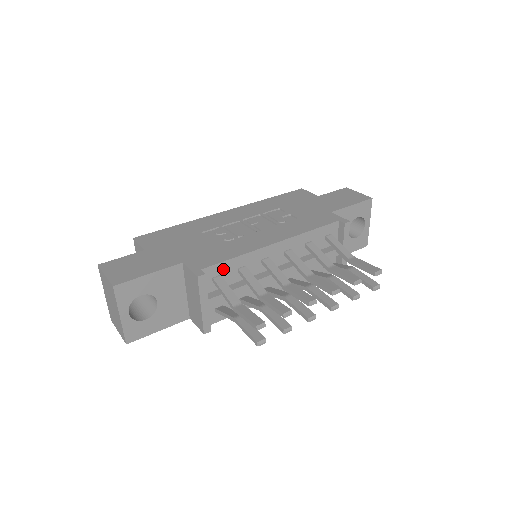
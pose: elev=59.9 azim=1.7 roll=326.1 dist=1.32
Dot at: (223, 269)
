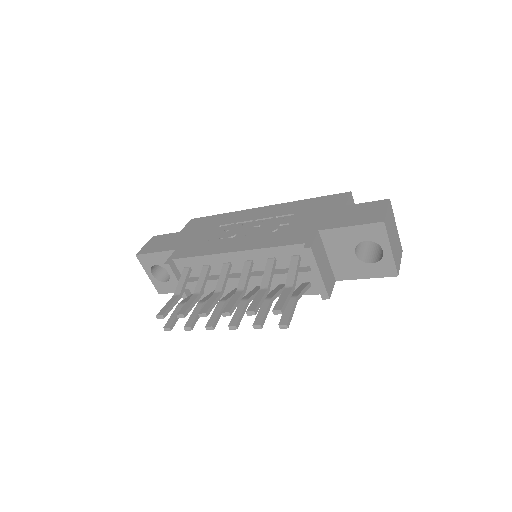
Dot at: (191, 263)
